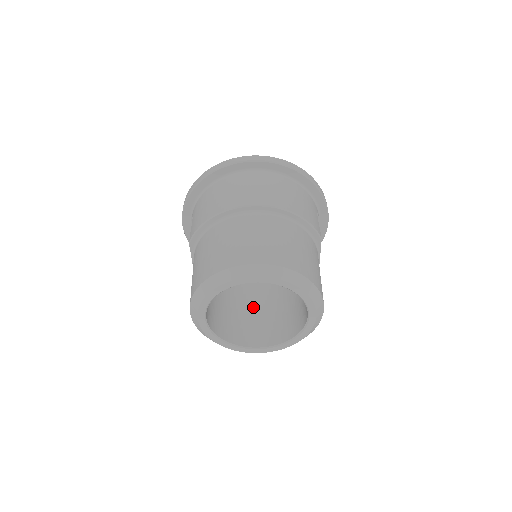
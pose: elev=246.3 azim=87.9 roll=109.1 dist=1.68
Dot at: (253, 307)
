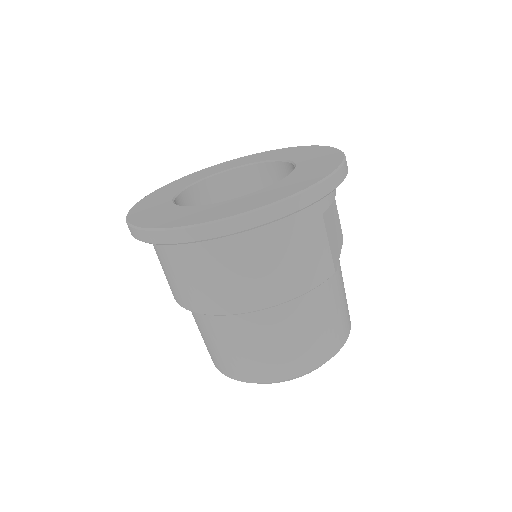
Dot at: occluded
